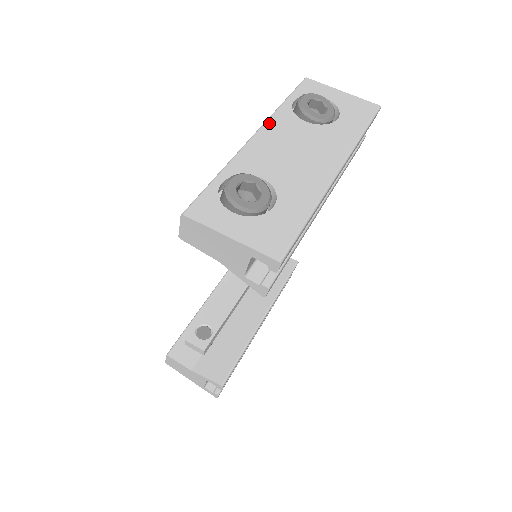
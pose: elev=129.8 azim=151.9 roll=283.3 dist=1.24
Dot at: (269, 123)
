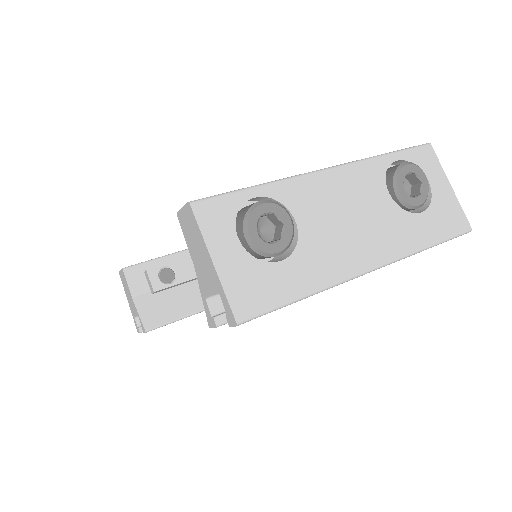
Dot at: (353, 166)
